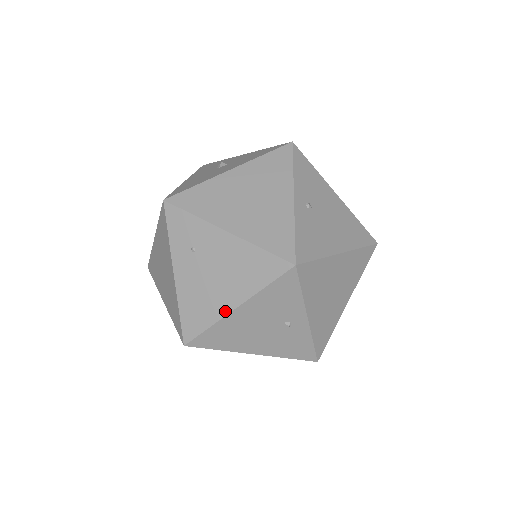
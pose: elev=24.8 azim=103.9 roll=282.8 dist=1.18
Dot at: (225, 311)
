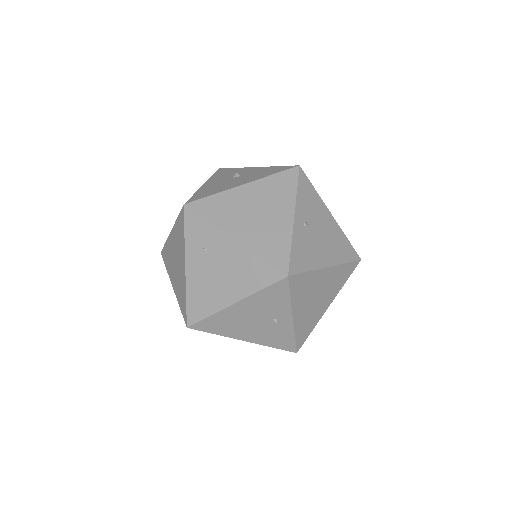
Dot at: (225, 304)
